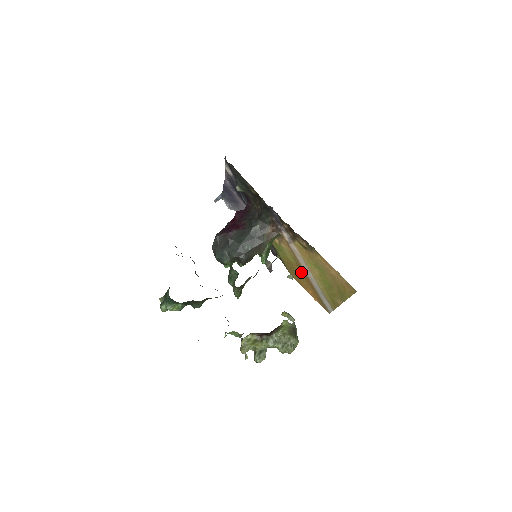
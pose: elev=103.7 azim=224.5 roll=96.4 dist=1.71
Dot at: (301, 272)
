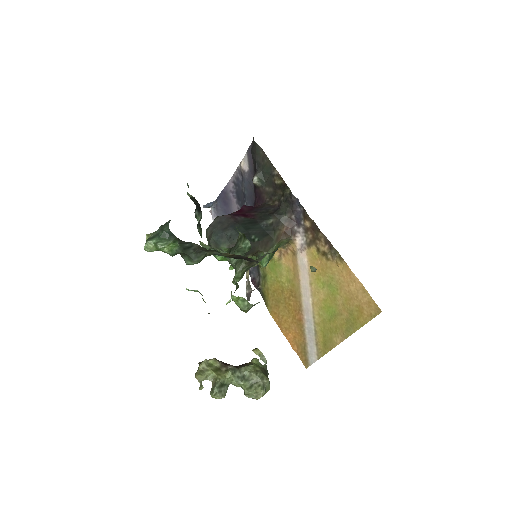
Dot at: (292, 302)
